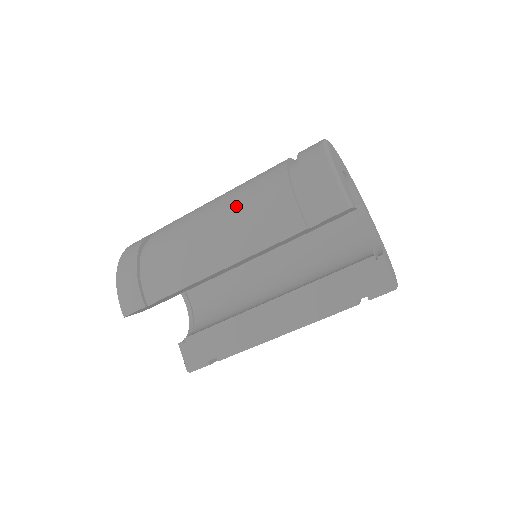
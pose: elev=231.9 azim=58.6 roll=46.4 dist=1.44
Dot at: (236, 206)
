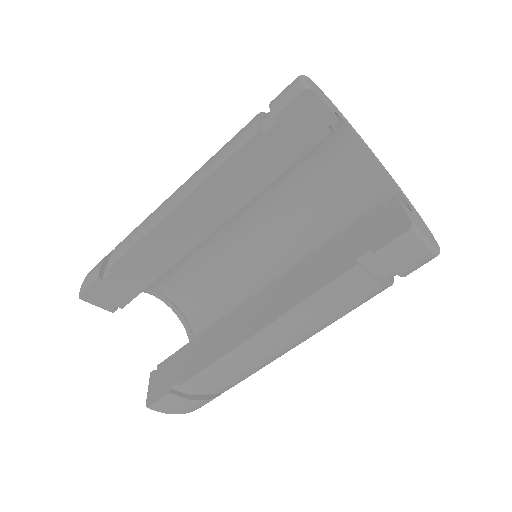
Dot at: occluded
